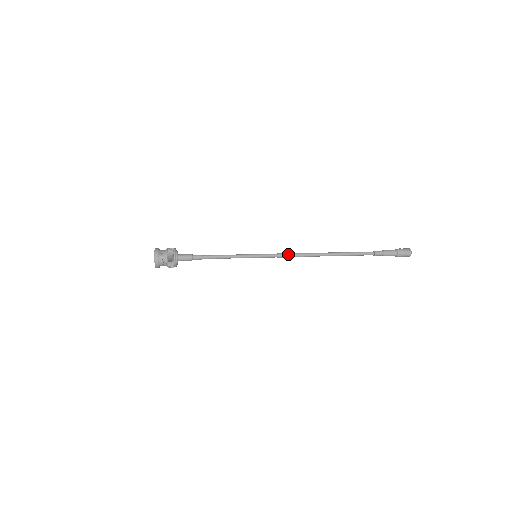
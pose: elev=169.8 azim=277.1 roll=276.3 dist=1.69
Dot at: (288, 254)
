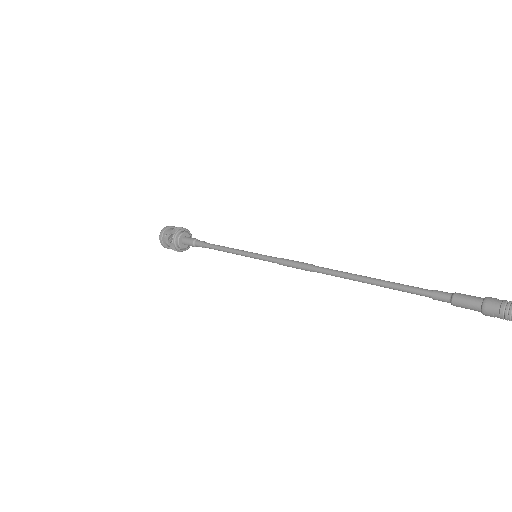
Dot at: (291, 264)
